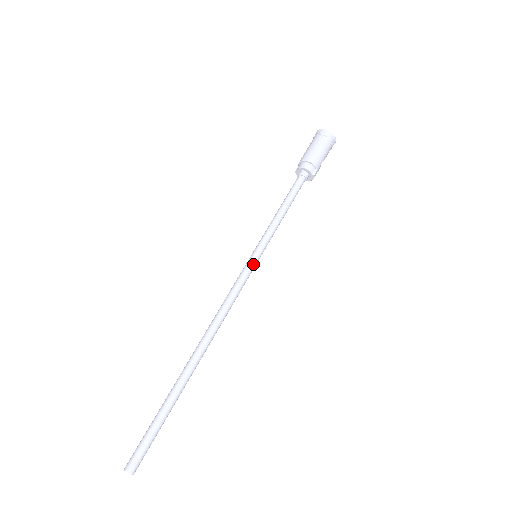
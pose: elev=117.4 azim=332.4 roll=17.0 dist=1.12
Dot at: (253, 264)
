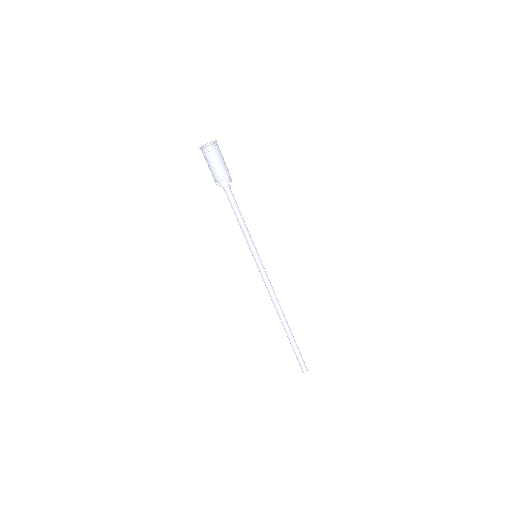
Dot at: (261, 262)
